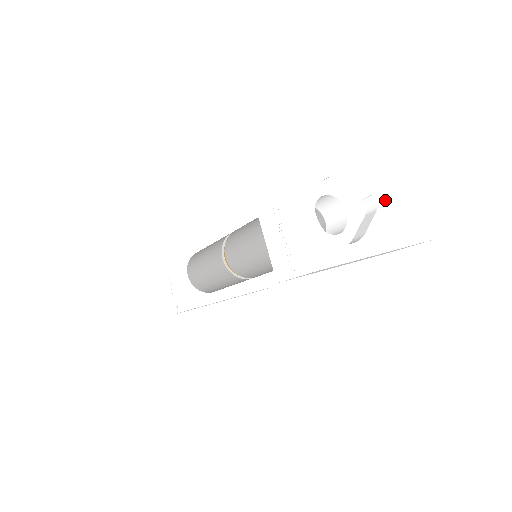
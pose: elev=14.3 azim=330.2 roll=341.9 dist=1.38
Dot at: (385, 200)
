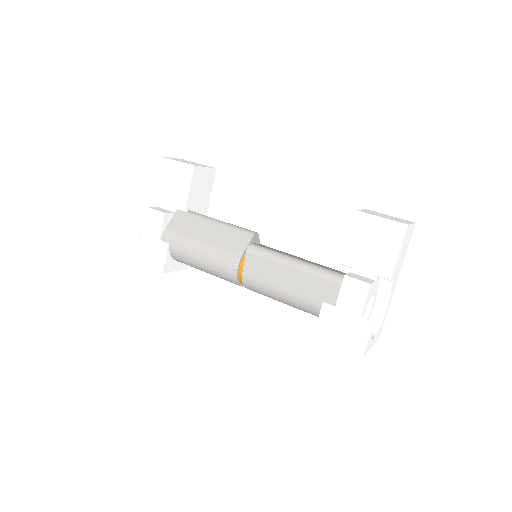
Dot at: (396, 268)
